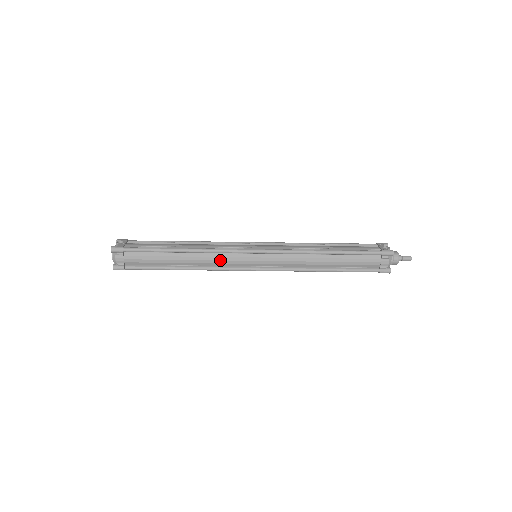
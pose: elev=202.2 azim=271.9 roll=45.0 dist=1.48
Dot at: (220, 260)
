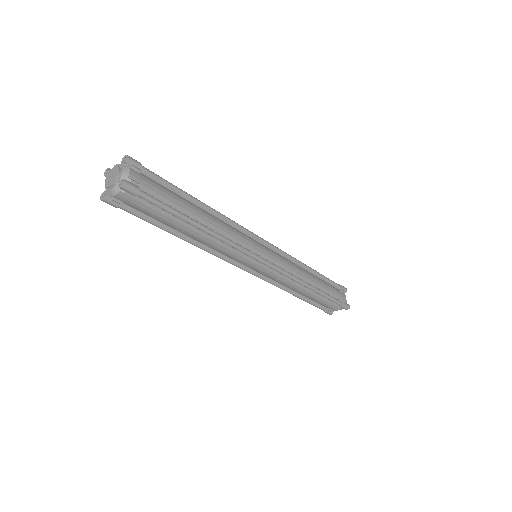
Dot at: (238, 235)
